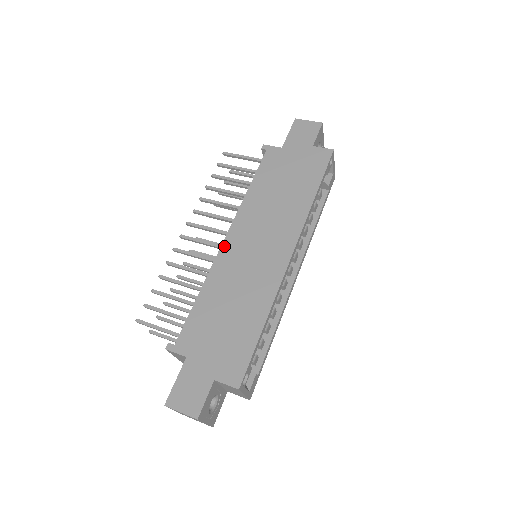
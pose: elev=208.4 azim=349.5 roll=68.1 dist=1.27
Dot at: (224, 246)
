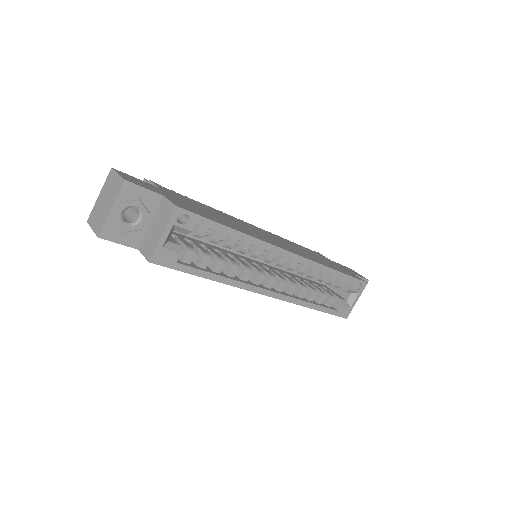
Dot at: (247, 223)
